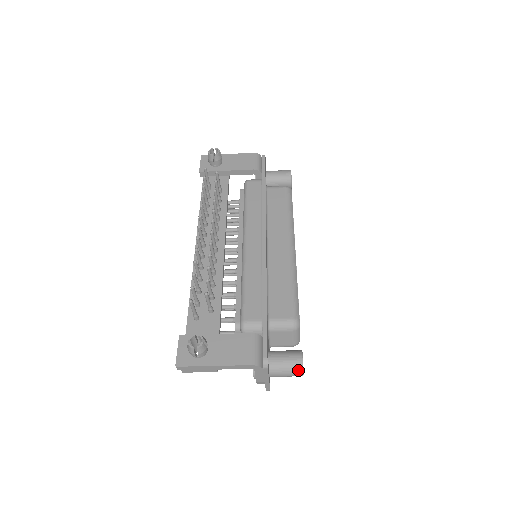
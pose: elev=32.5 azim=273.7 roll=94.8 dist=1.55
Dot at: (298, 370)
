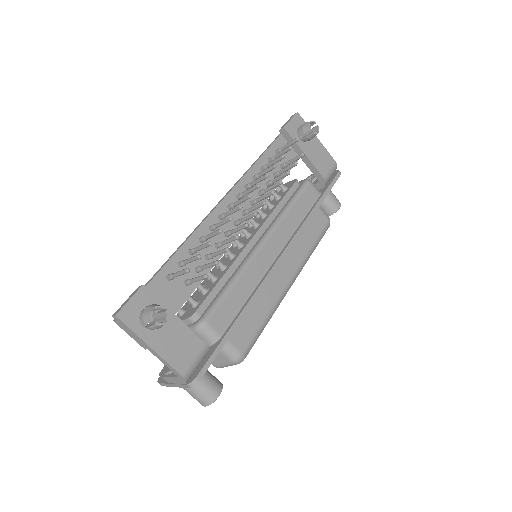
Dot at: (206, 401)
